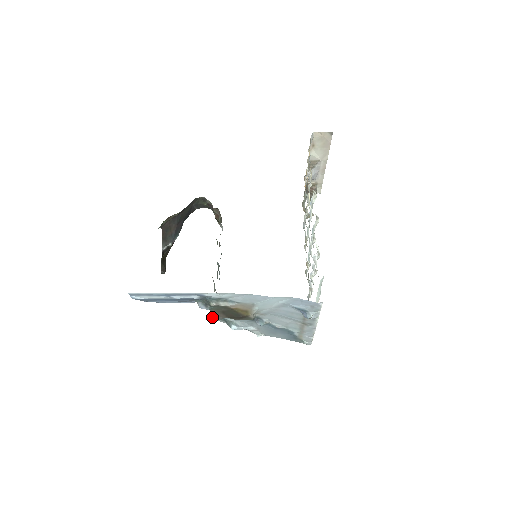
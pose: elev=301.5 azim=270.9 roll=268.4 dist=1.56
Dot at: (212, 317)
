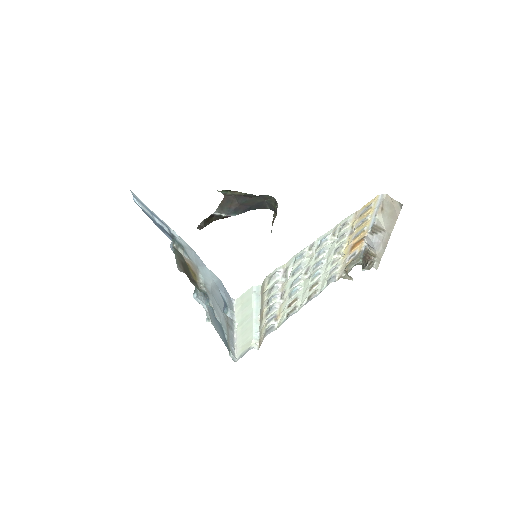
Dot at: (177, 264)
